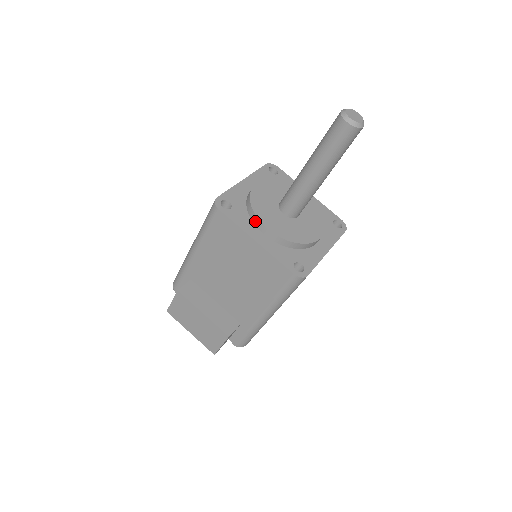
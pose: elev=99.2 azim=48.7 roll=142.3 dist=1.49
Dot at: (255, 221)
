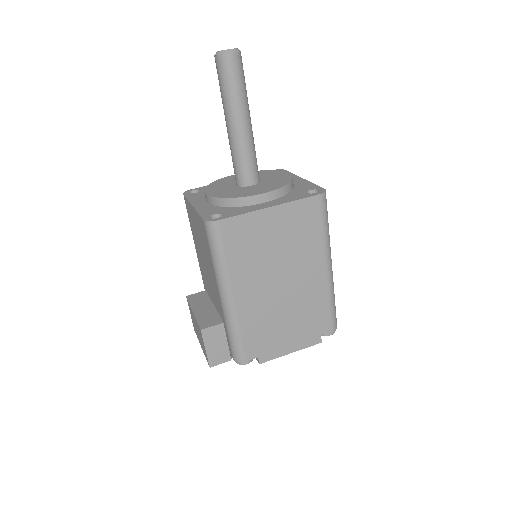
Dot at: occluded
